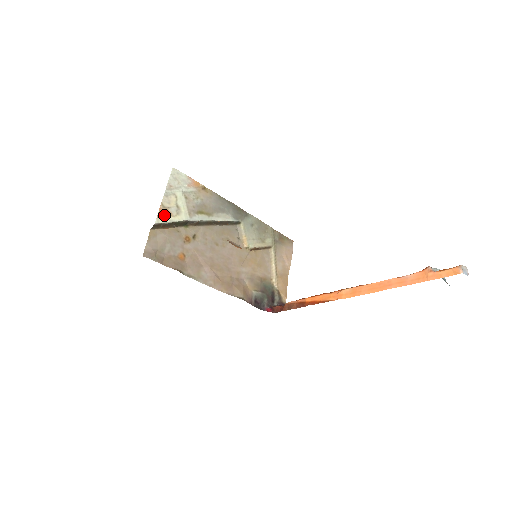
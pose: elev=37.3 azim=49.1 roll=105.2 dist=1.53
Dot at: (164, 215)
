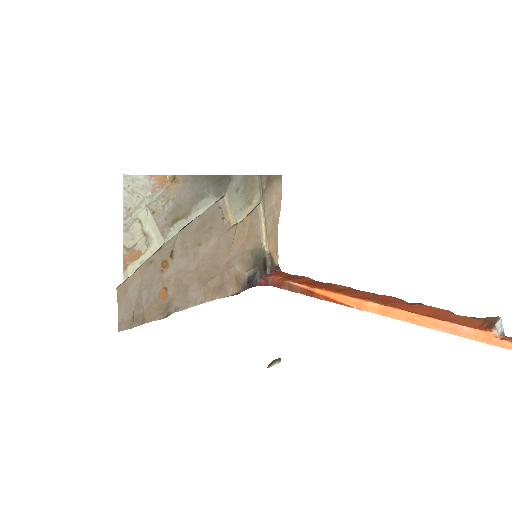
Dot at: (131, 261)
